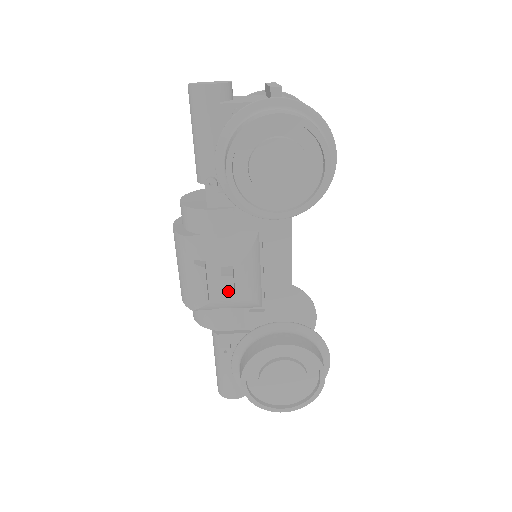
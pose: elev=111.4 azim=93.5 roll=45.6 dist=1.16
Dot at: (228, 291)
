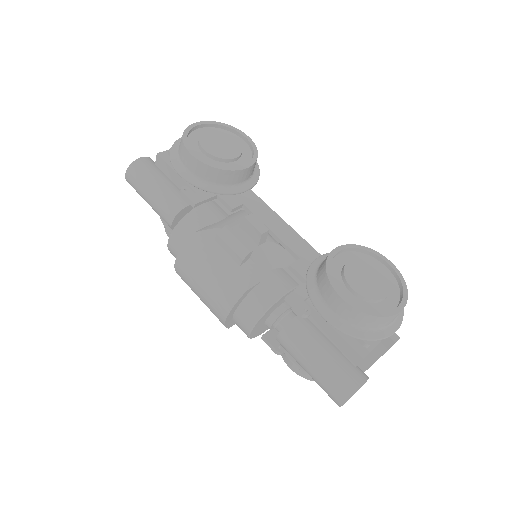
Dot at: (258, 225)
